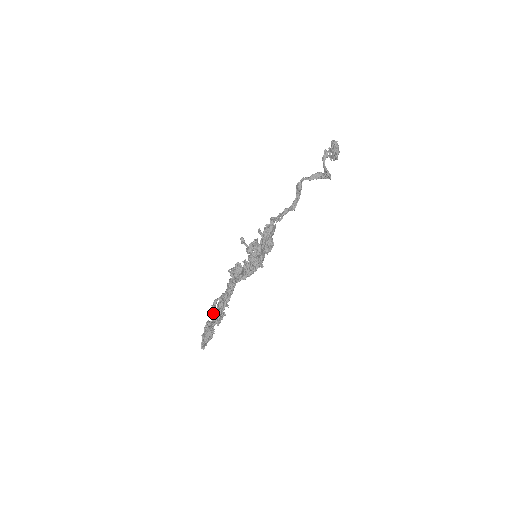
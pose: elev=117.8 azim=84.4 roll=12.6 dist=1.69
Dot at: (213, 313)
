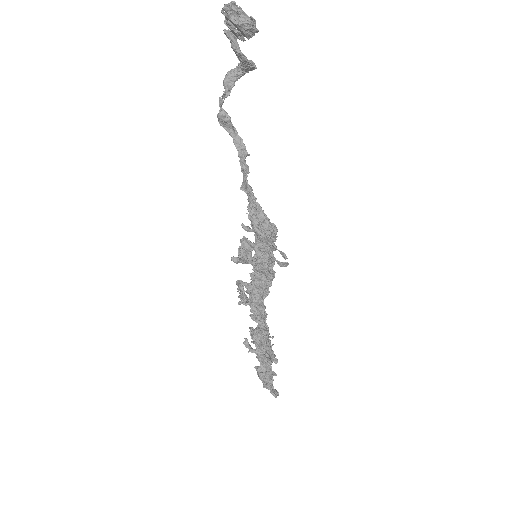
Dot at: occluded
